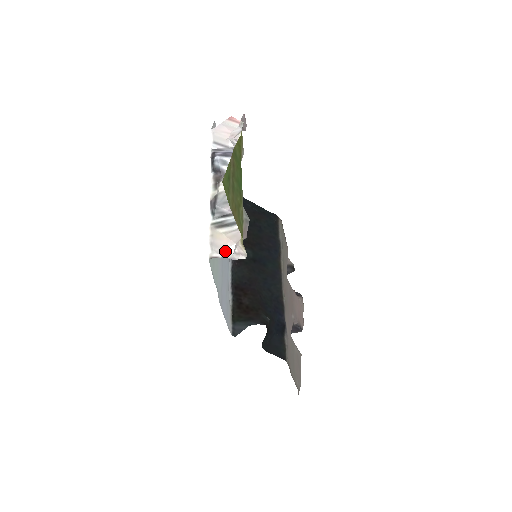
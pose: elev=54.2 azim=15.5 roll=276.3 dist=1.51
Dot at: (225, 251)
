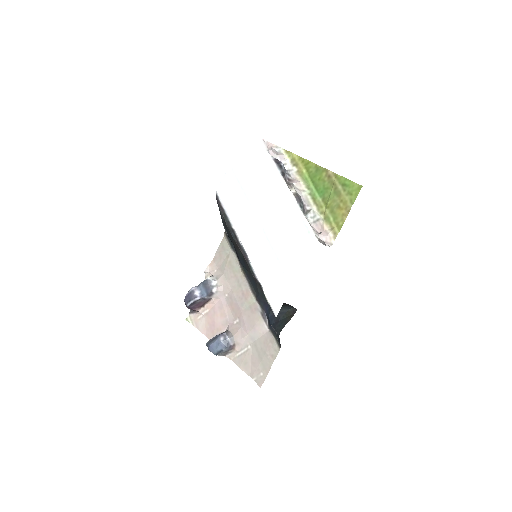
Dot at: occluded
